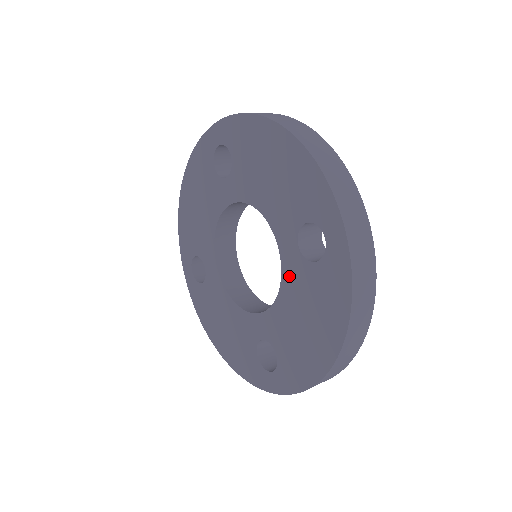
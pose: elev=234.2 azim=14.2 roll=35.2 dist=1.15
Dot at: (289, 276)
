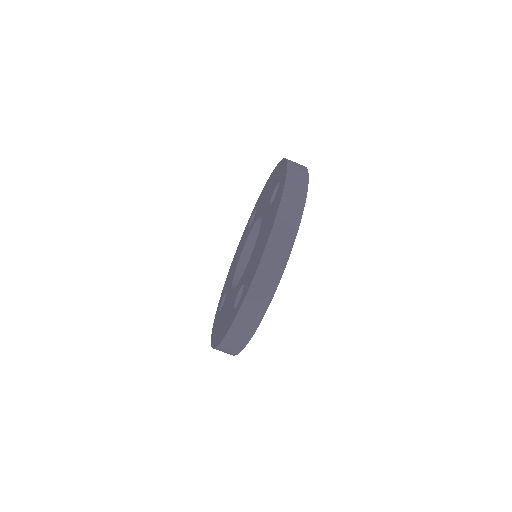
Dot at: (262, 225)
